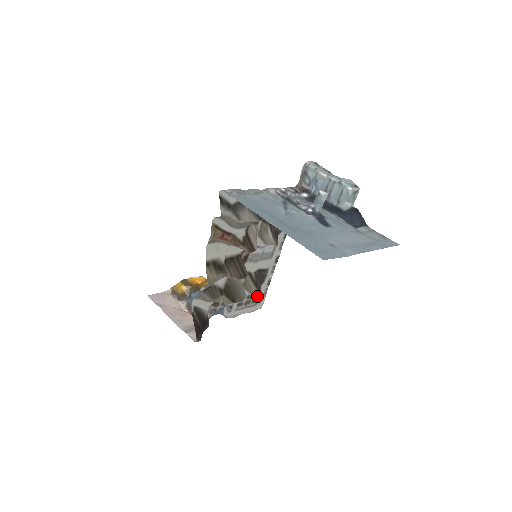
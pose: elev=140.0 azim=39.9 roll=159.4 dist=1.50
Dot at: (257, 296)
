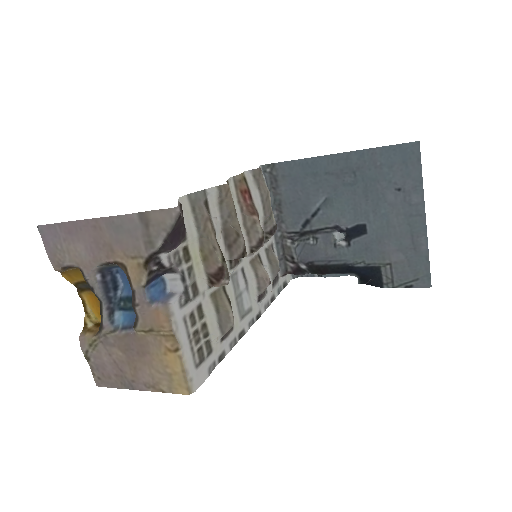
Dot at: (205, 351)
